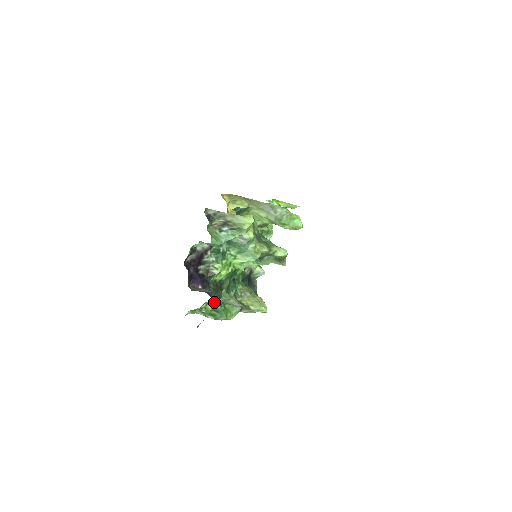
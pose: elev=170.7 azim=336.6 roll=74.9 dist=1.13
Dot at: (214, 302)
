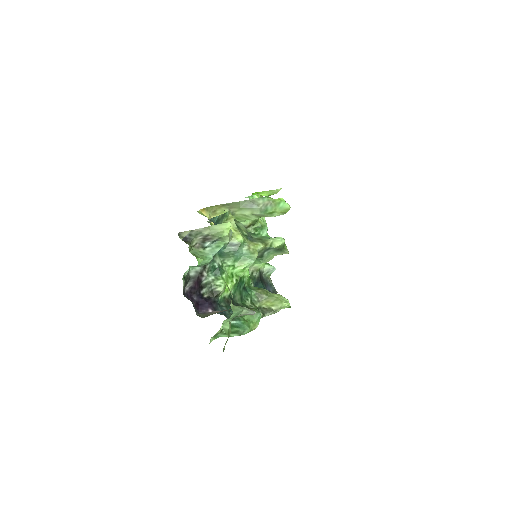
Dot at: (228, 320)
